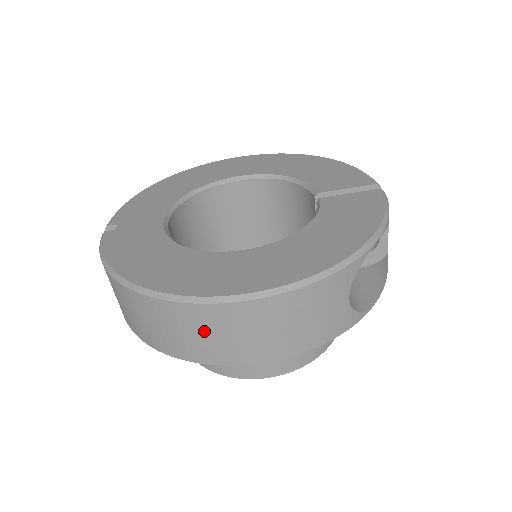
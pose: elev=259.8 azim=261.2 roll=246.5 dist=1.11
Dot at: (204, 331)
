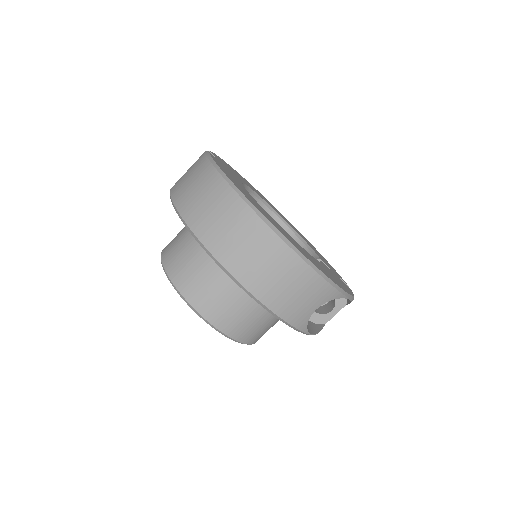
Dot at: (247, 241)
